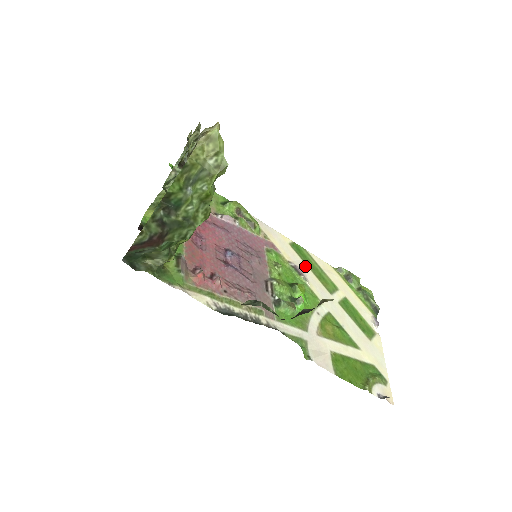
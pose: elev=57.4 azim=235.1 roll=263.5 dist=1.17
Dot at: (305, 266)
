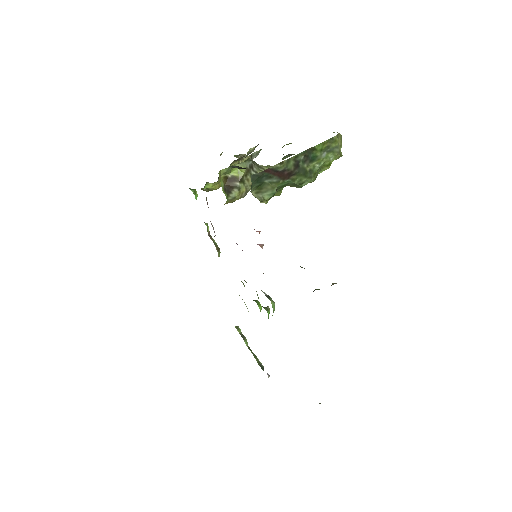
Dot at: occluded
